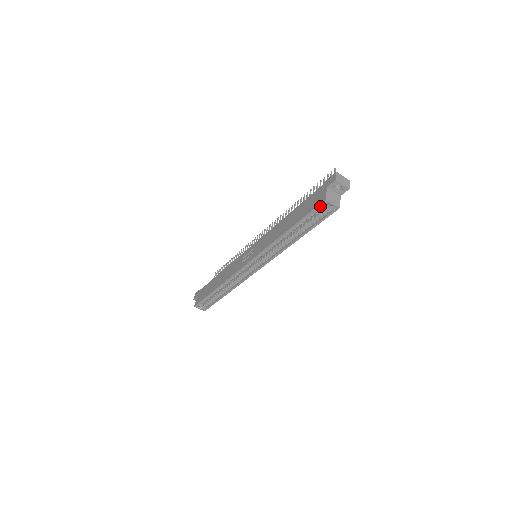
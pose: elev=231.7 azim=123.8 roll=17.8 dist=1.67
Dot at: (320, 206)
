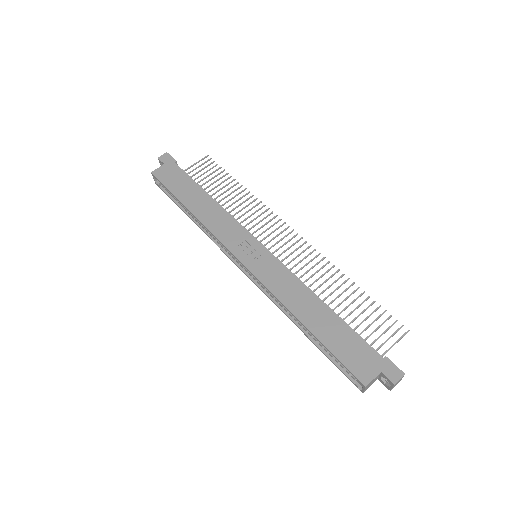
Dot at: (355, 374)
